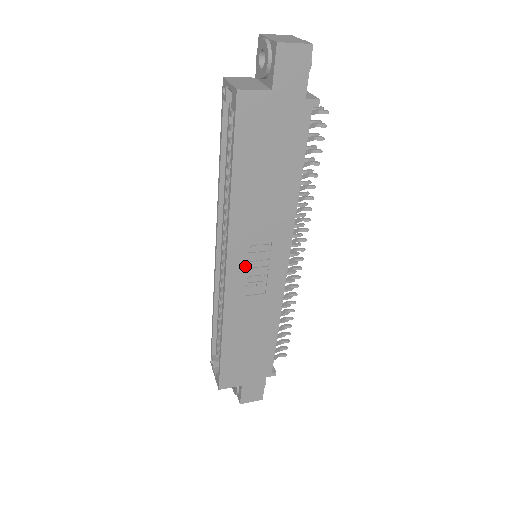
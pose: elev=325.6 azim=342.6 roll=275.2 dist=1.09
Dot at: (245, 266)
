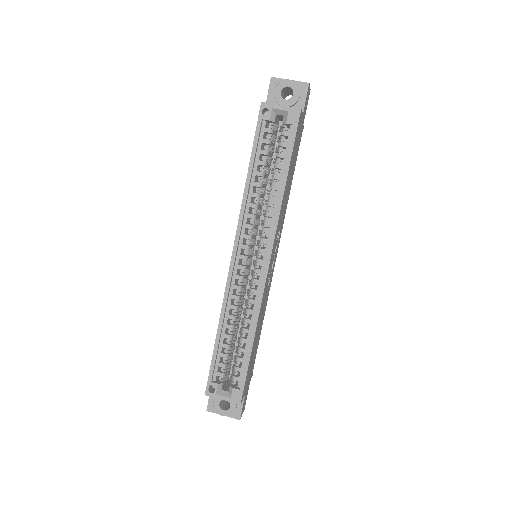
Dot at: (272, 258)
